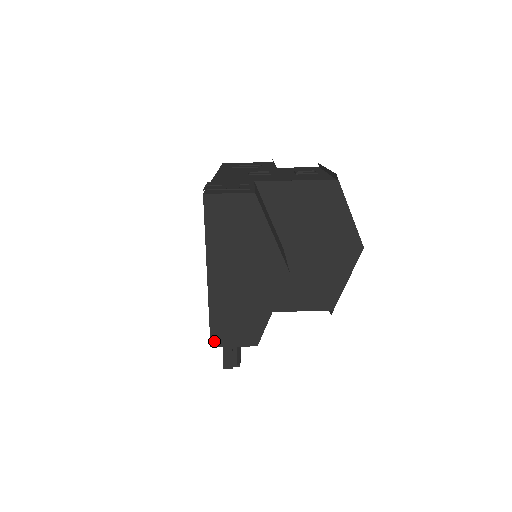
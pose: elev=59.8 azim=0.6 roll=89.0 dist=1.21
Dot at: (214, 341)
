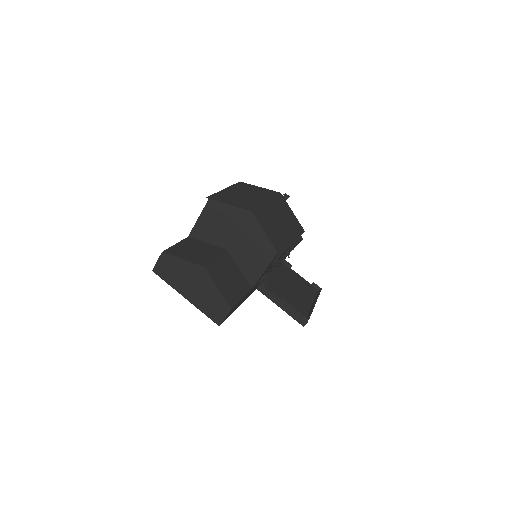
Dot at: (217, 323)
